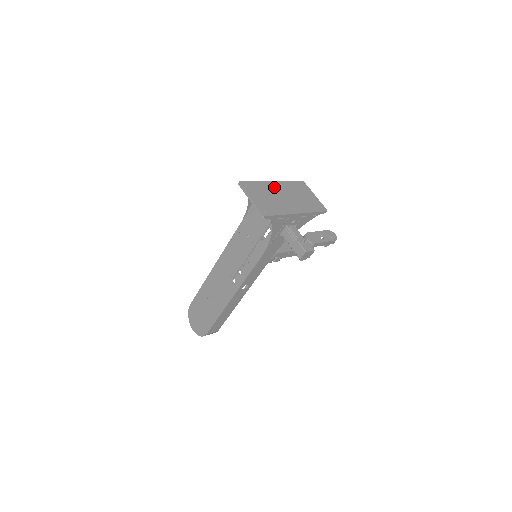
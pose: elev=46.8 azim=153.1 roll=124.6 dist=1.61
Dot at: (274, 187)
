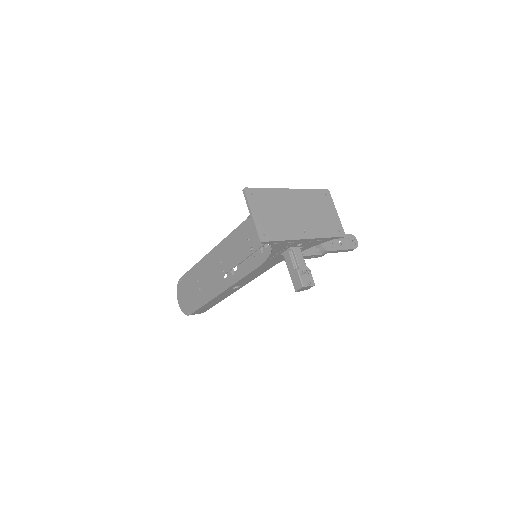
Dot at: (288, 198)
